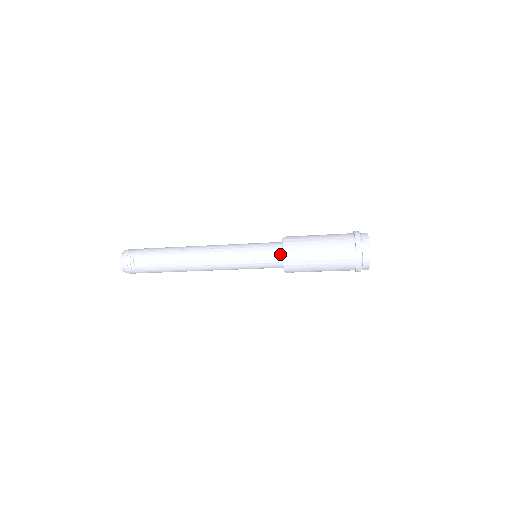
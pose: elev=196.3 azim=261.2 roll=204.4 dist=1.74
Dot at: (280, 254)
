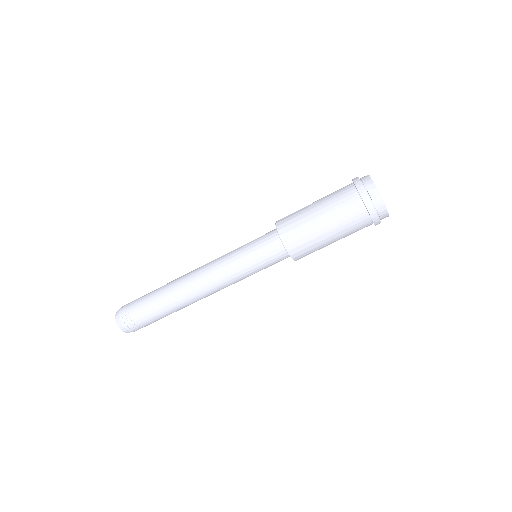
Dot at: occluded
